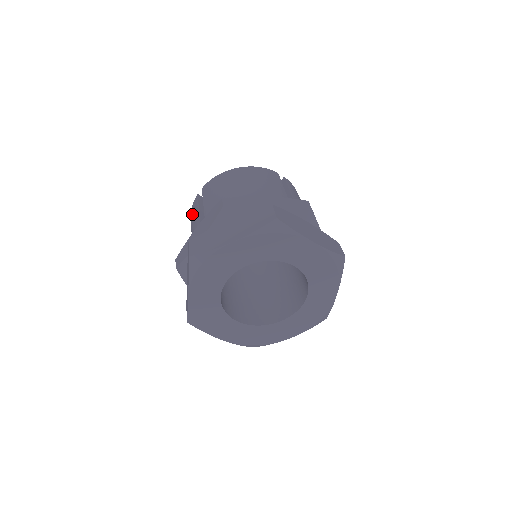
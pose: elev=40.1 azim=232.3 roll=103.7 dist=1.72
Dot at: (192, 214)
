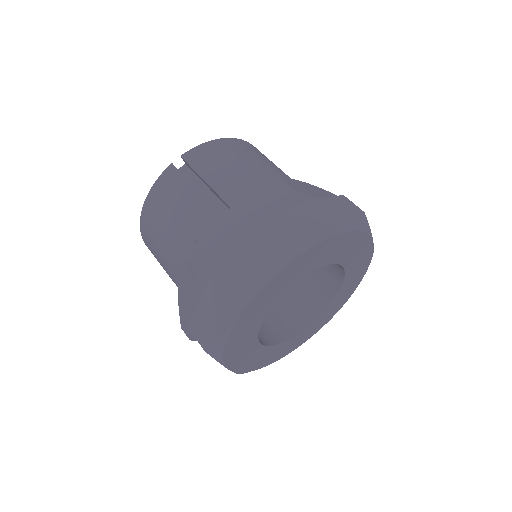
Dot at: (166, 191)
